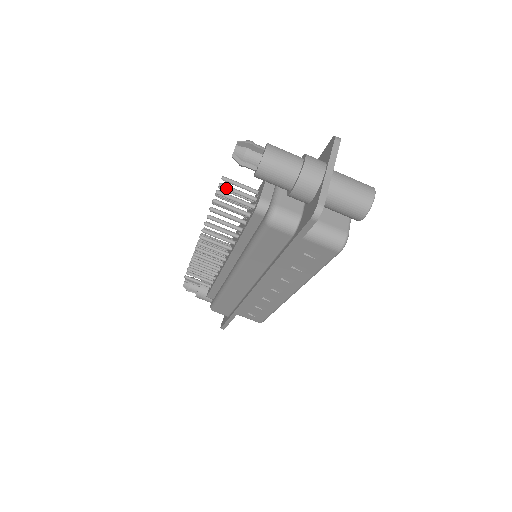
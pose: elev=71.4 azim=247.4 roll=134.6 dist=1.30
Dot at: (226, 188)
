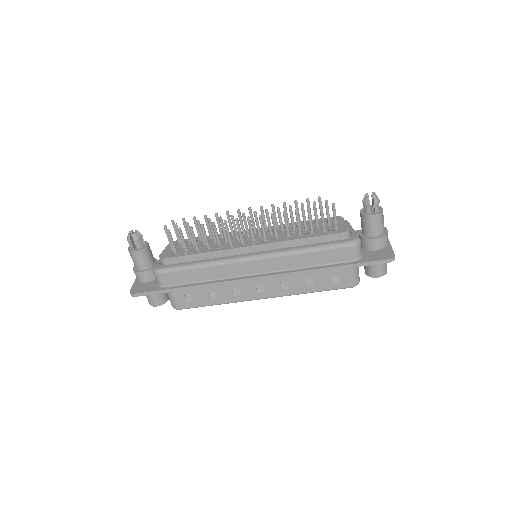
Dot at: occluded
